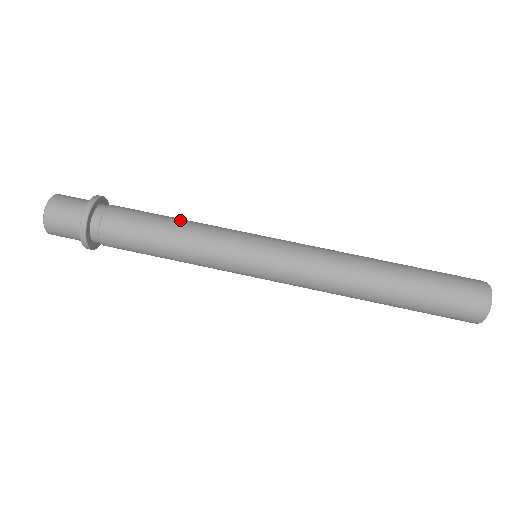
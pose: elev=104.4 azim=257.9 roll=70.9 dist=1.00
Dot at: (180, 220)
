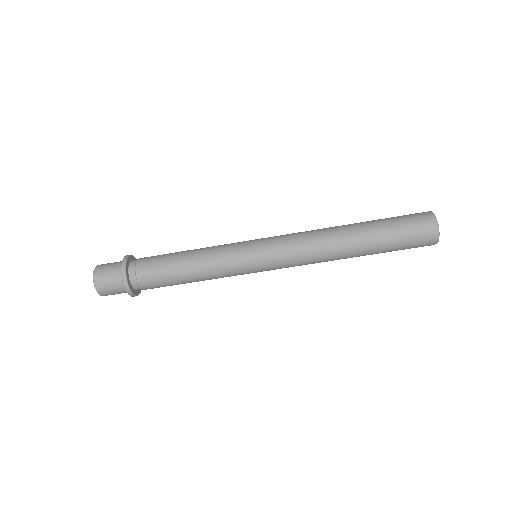
Dot at: (191, 253)
